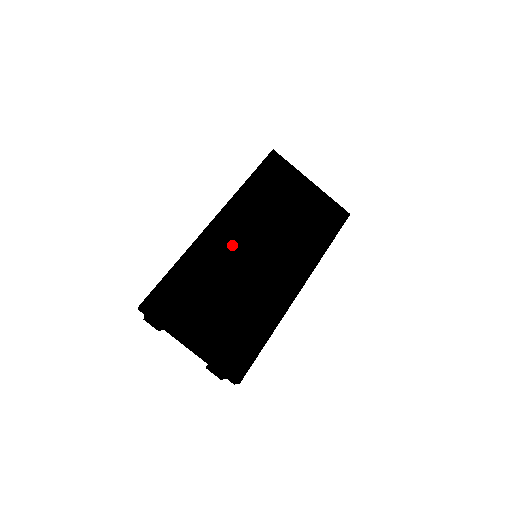
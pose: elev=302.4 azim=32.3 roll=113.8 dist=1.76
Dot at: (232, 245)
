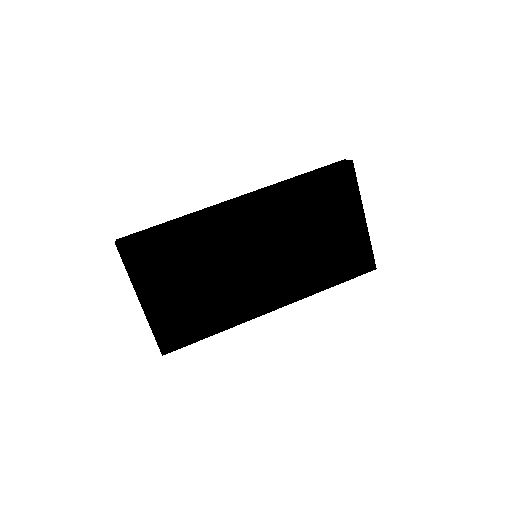
Dot at: (239, 236)
